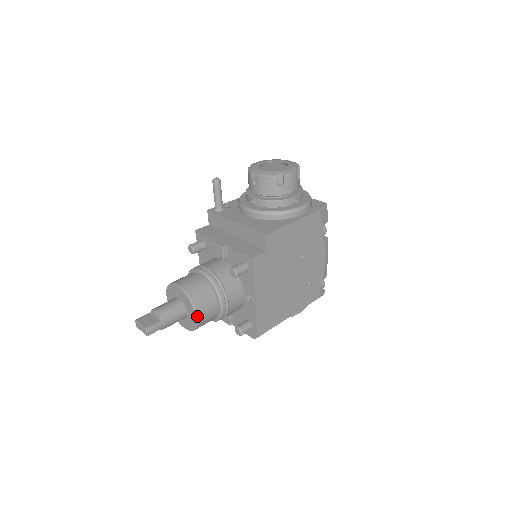
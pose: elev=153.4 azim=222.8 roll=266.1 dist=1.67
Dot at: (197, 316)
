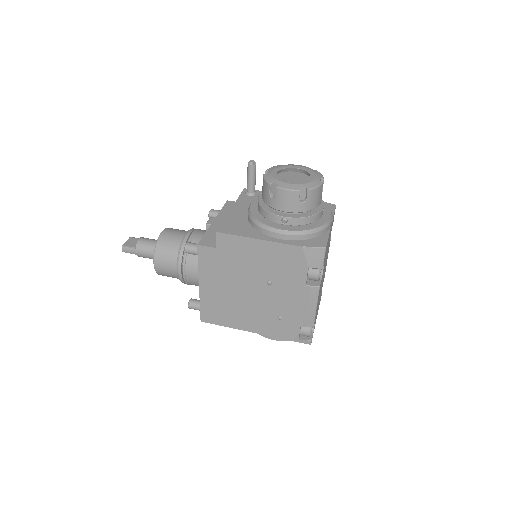
Dot at: (154, 263)
